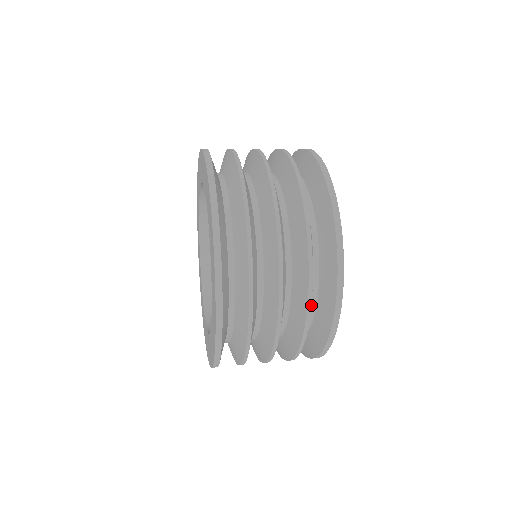
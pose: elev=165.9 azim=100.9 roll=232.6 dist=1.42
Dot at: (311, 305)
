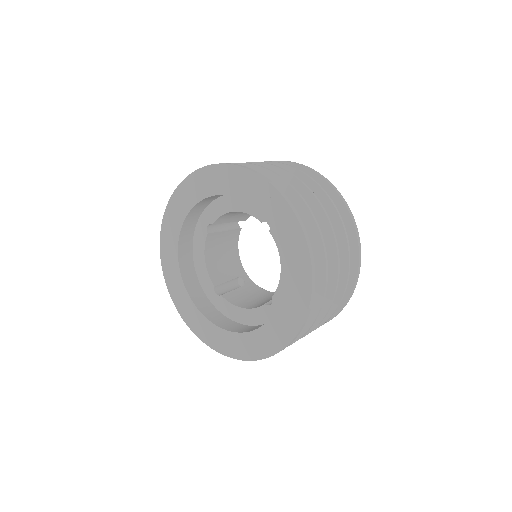
Dot at: occluded
